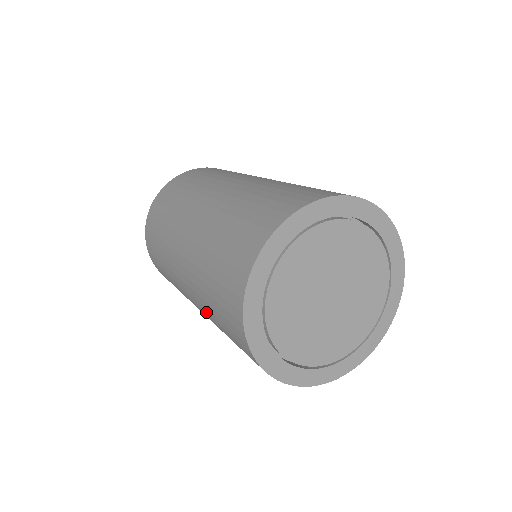
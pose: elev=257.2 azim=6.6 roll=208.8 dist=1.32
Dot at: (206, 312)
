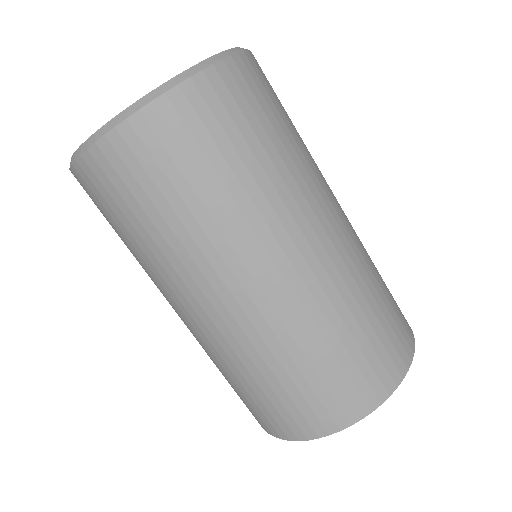
Dot at: occluded
